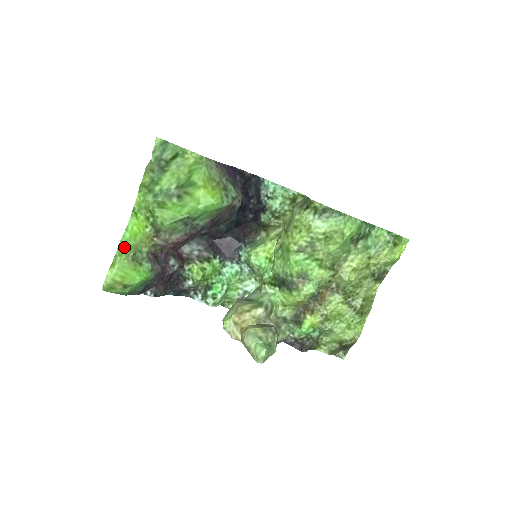
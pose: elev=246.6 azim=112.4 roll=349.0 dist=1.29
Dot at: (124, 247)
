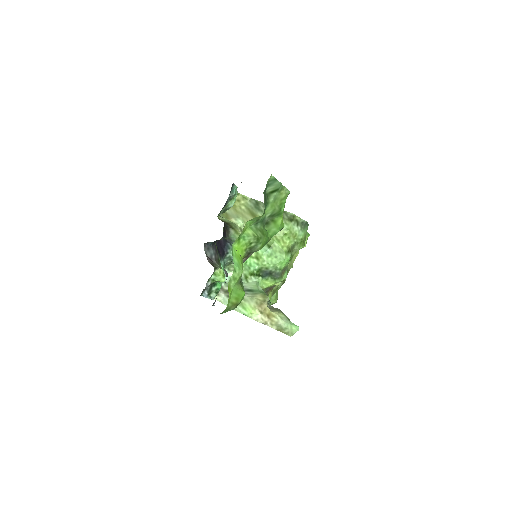
Dot at: (240, 272)
